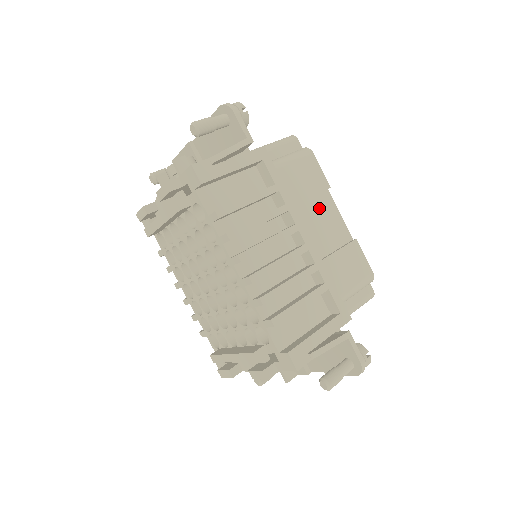
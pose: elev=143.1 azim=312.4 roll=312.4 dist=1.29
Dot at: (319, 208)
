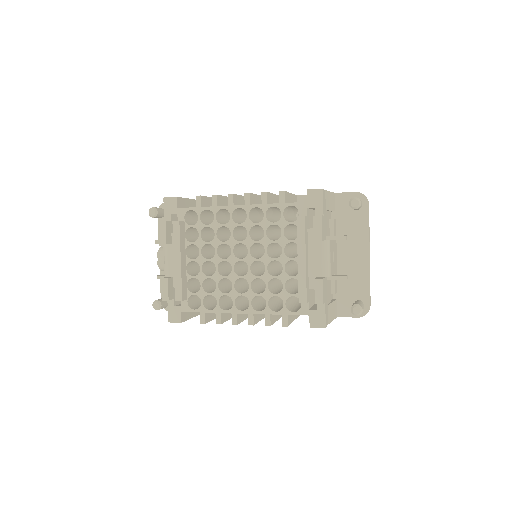
Dot at: occluded
